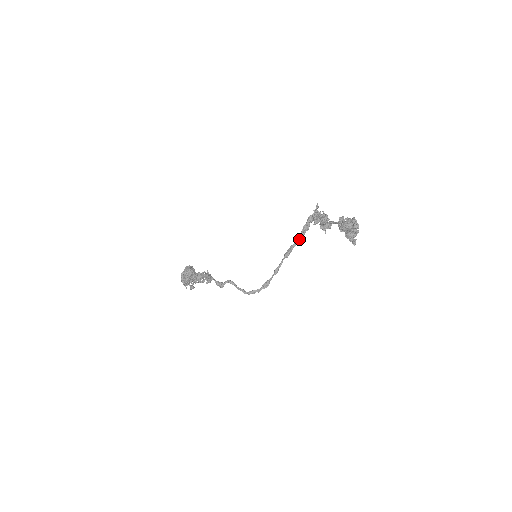
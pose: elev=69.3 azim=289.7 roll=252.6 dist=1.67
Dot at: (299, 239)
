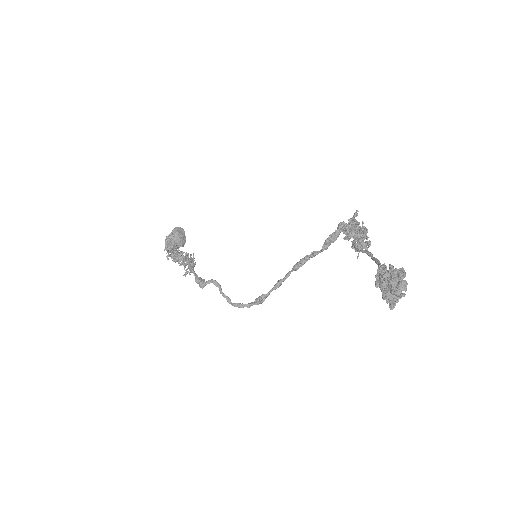
Dot at: (319, 251)
